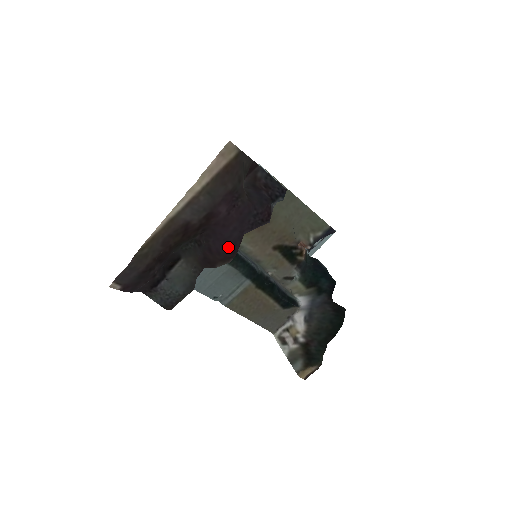
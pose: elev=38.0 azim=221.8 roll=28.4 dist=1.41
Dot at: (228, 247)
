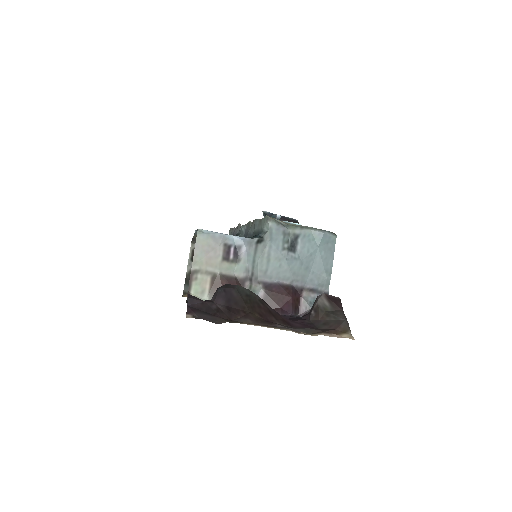
Dot at: occluded
